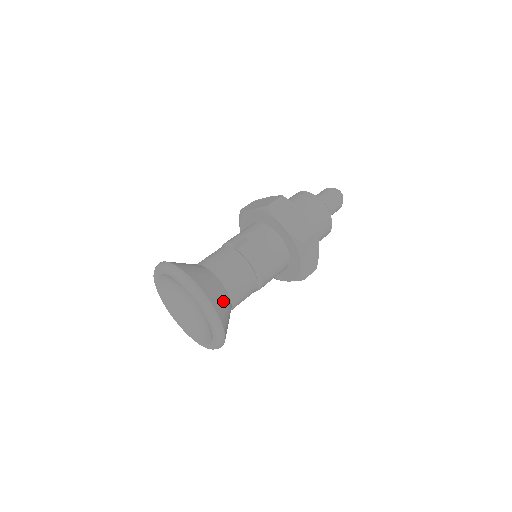
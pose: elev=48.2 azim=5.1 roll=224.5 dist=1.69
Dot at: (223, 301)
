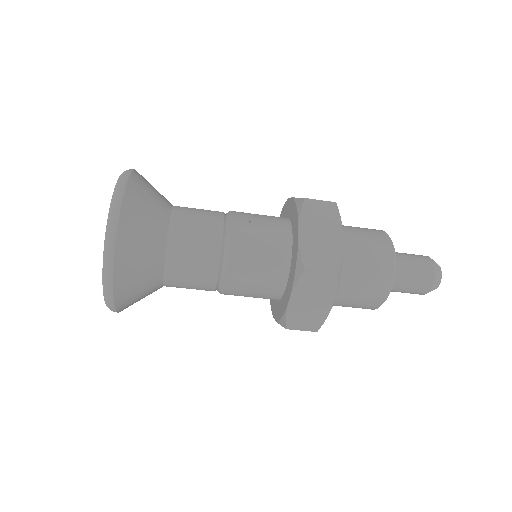
Dot at: (144, 253)
